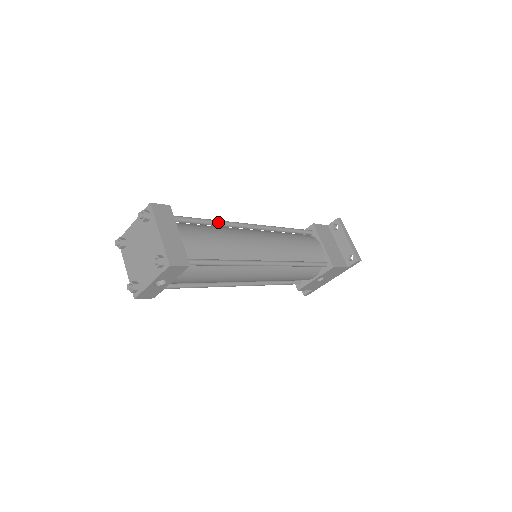
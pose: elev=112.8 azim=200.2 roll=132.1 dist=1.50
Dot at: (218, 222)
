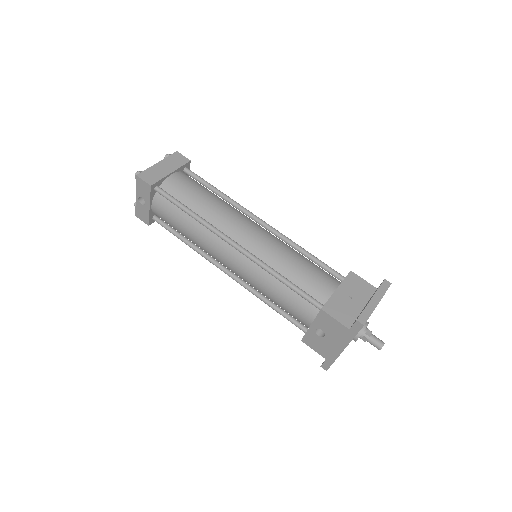
Dot at: (225, 196)
